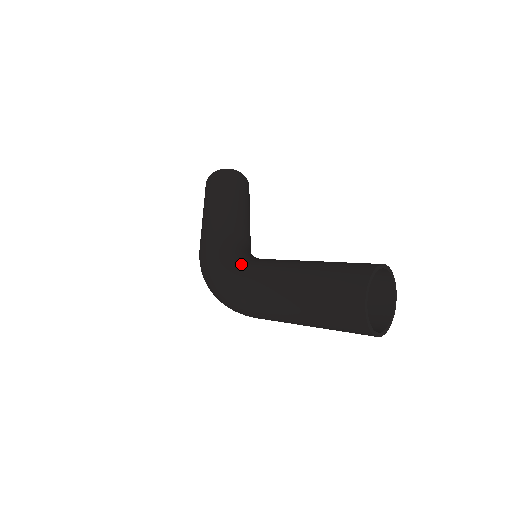
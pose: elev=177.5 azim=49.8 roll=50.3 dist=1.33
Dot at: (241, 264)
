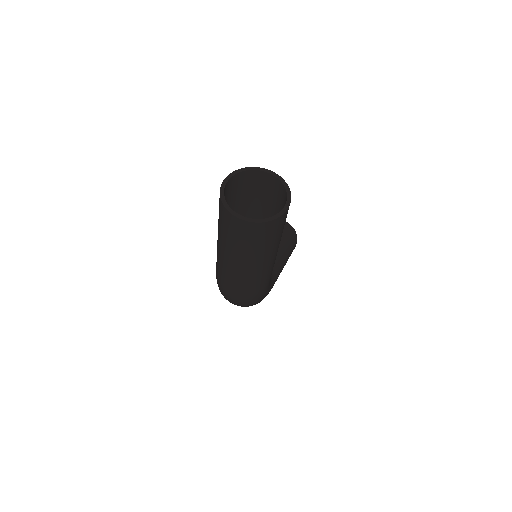
Dot at: occluded
